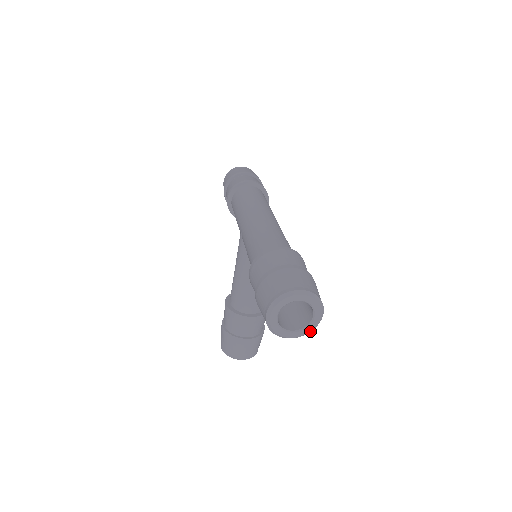
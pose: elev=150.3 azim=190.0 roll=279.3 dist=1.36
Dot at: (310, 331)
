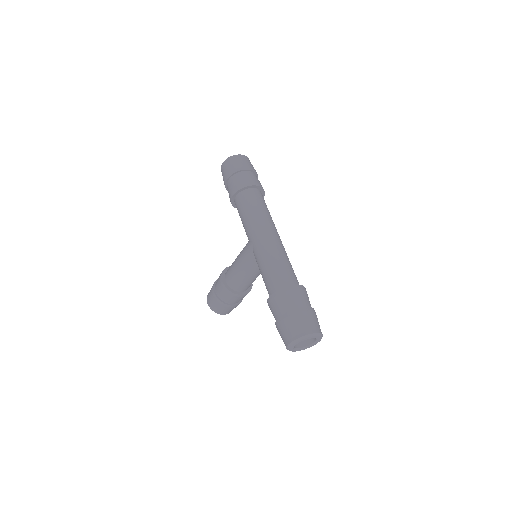
Dot at: occluded
